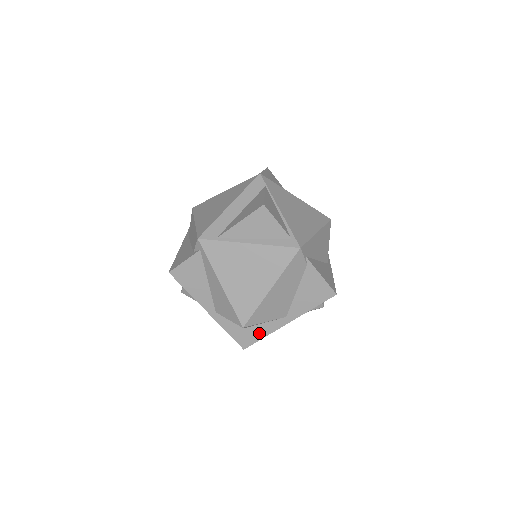
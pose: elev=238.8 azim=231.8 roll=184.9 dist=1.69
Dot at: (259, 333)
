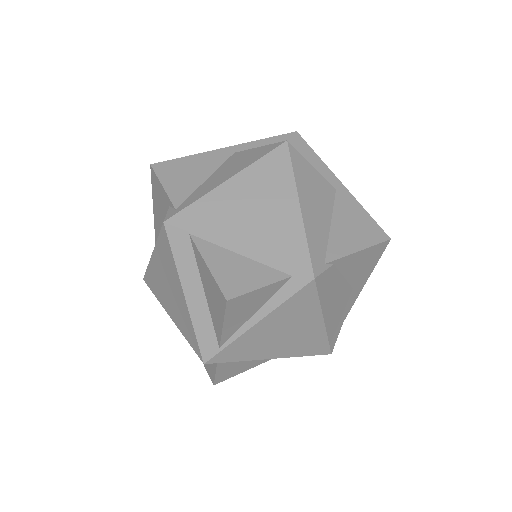
Dot at: occluded
